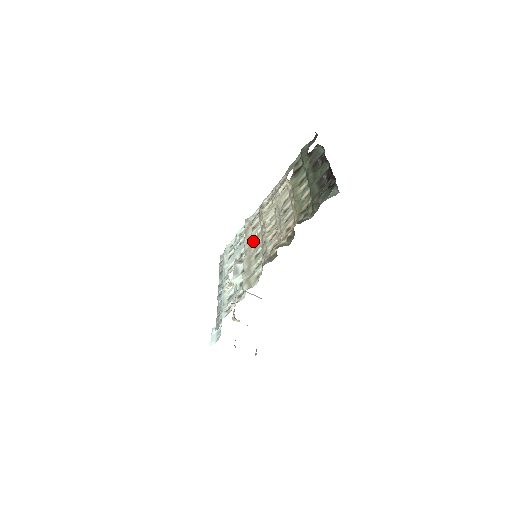
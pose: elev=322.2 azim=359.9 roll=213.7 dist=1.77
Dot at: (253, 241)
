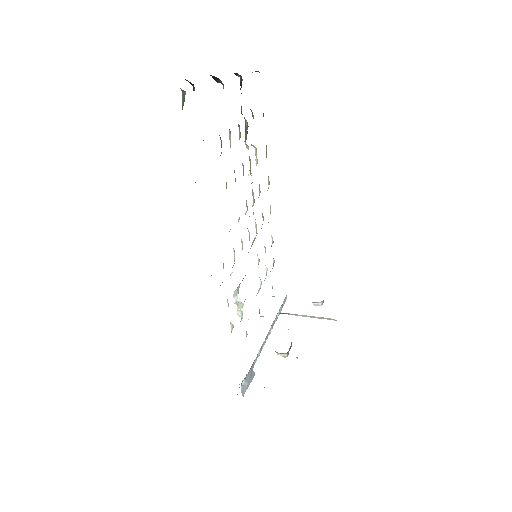
Dot at: occluded
